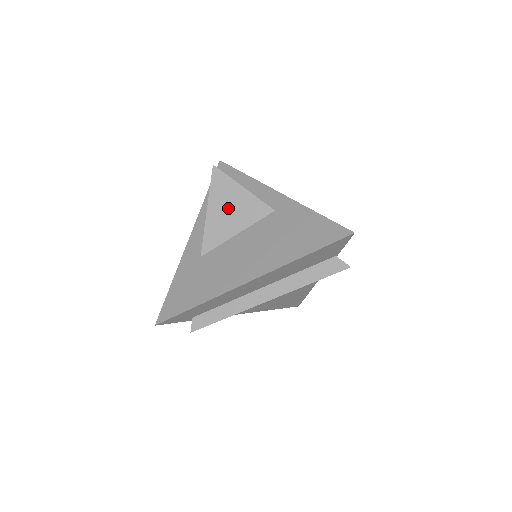
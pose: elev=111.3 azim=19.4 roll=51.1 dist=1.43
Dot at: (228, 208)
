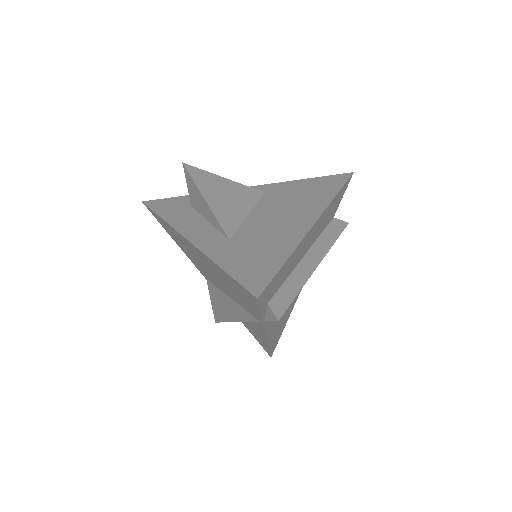
Dot at: (224, 195)
